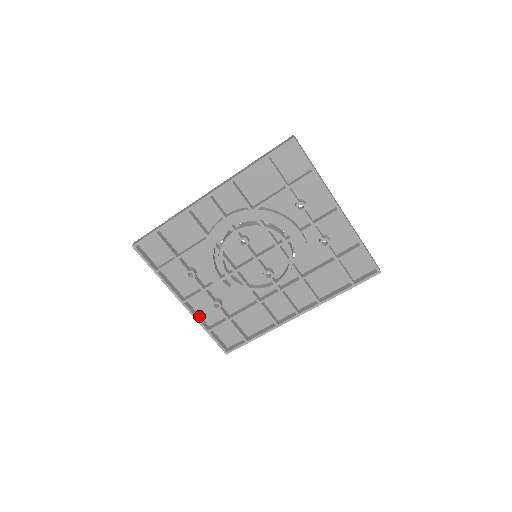
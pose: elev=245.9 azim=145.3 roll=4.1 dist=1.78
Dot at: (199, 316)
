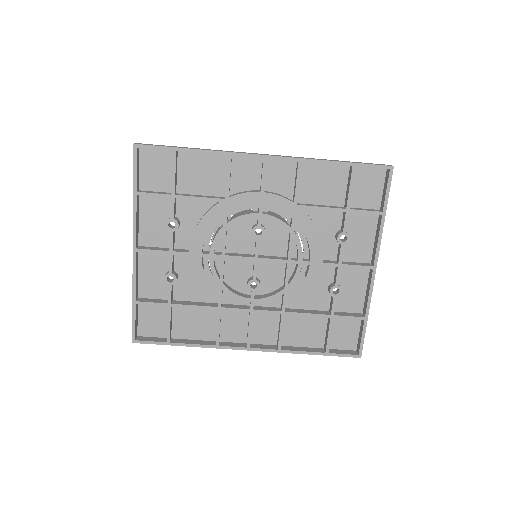
Dot at: (137, 278)
